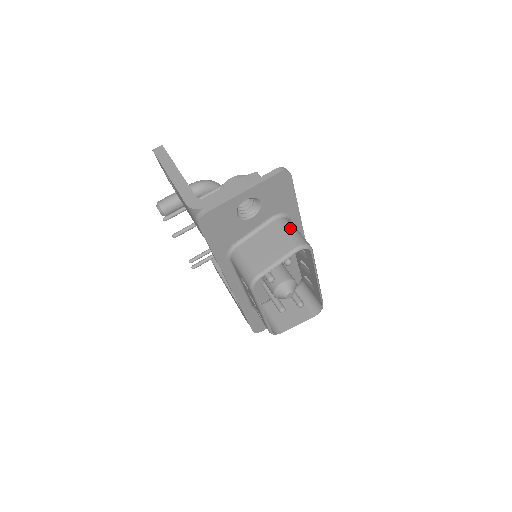
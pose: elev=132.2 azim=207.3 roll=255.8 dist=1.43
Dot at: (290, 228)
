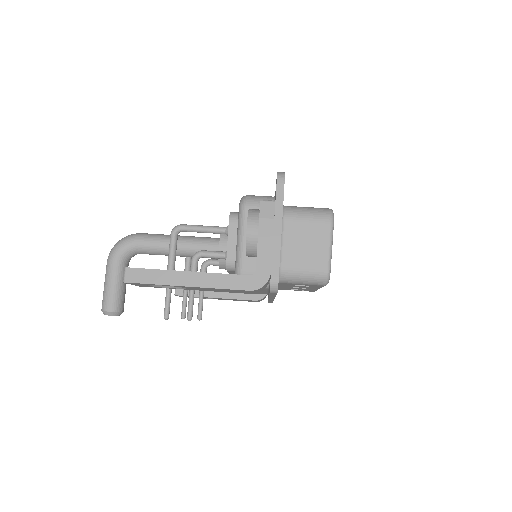
Dot at: (304, 212)
